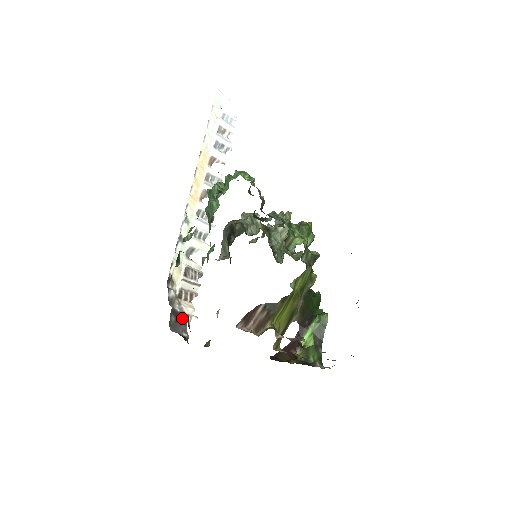
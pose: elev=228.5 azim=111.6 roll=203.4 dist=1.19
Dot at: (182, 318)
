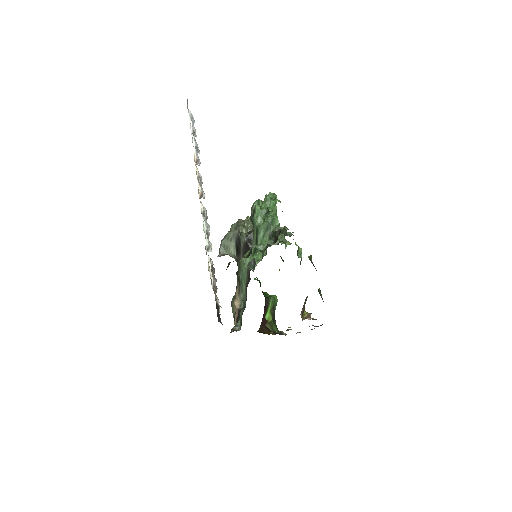
Dot at: (218, 309)
